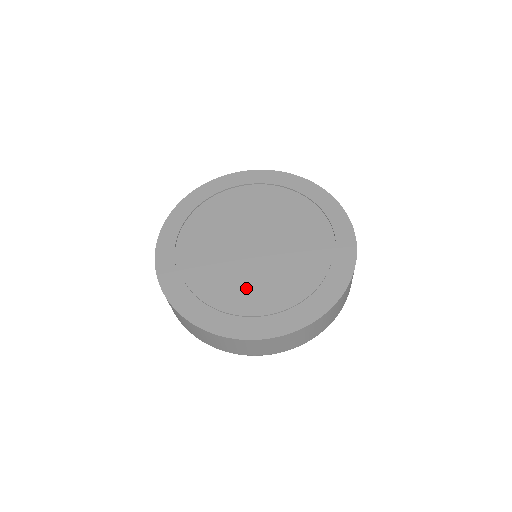
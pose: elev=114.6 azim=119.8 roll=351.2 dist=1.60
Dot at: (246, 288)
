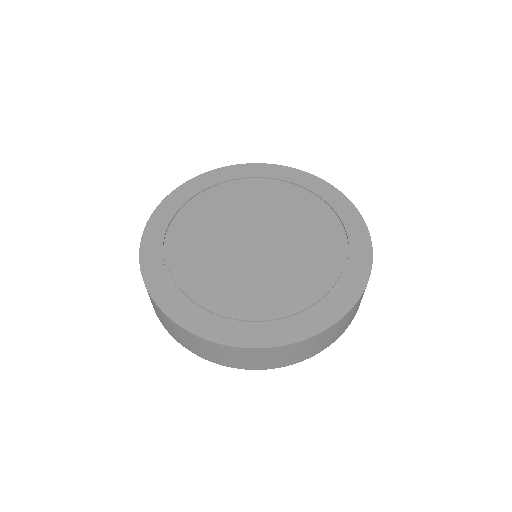
Dot at: (219, 278)
